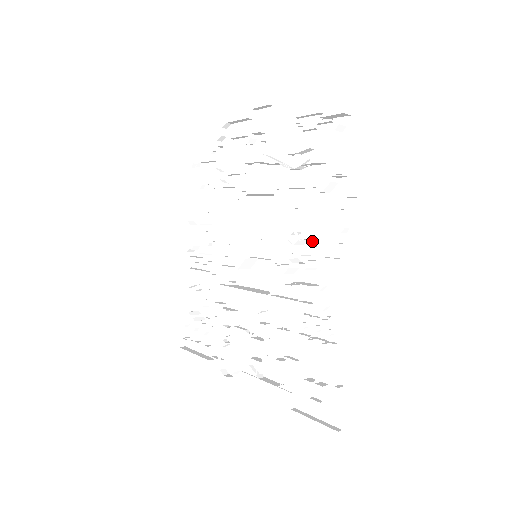
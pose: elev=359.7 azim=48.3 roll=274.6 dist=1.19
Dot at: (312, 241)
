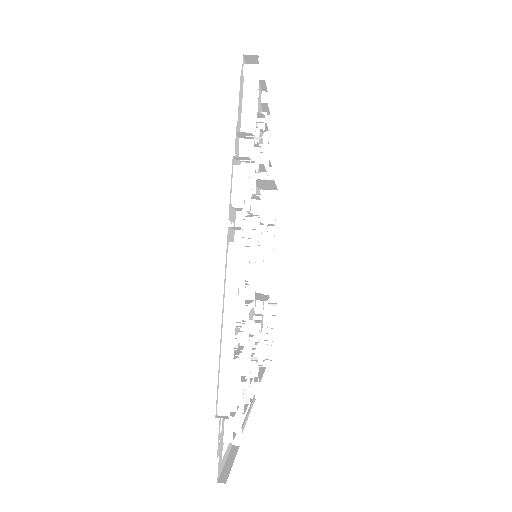
Dot at: (245, 226)
